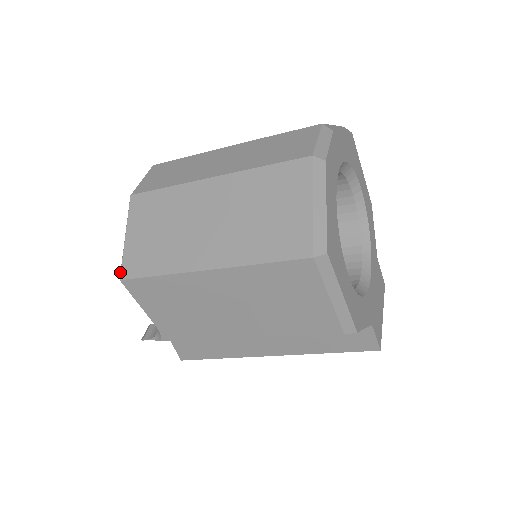
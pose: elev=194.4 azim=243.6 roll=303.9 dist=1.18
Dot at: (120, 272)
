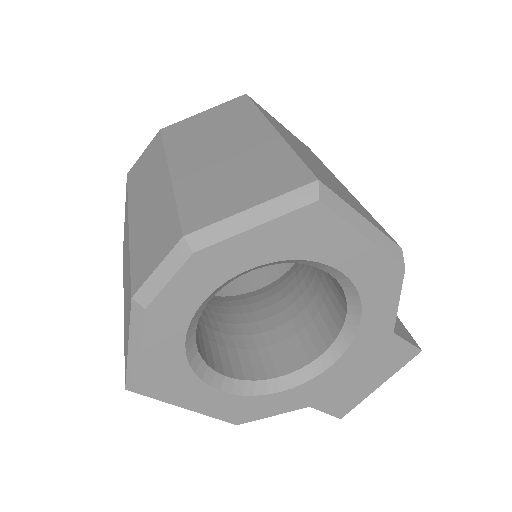
Dot at: occluded
